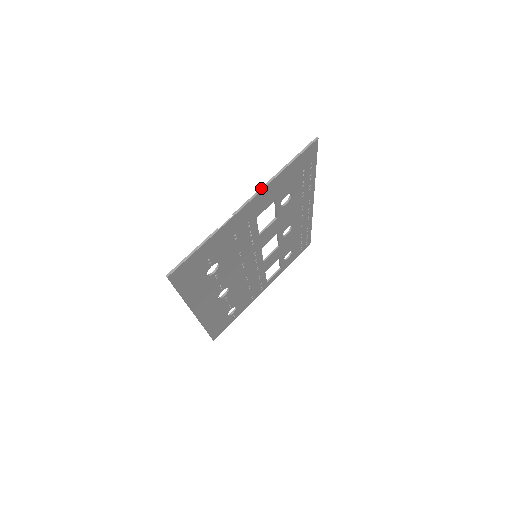
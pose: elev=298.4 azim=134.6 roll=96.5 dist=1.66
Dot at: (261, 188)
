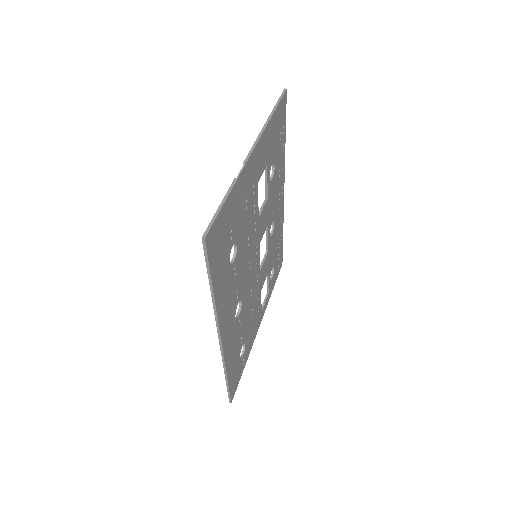
Dot at: (259, 135)
